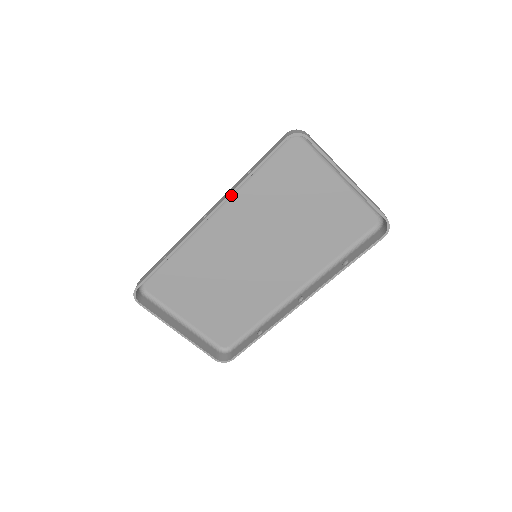
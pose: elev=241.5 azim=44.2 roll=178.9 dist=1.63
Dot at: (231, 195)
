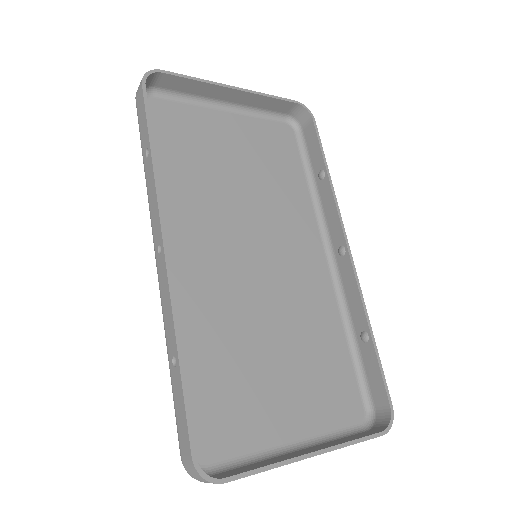
Dot at: occluded
